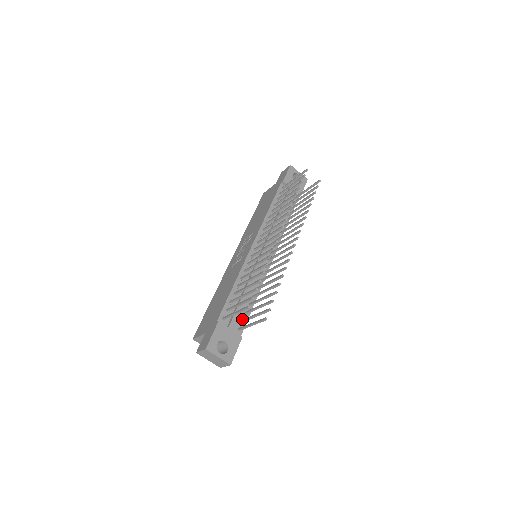
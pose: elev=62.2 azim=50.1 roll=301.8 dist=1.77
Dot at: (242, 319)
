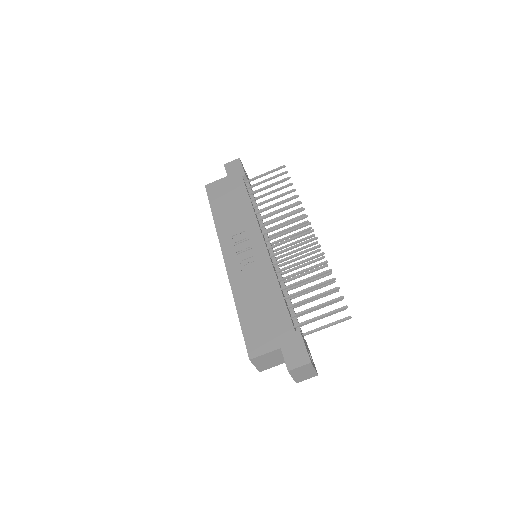
Dot at: occluded
